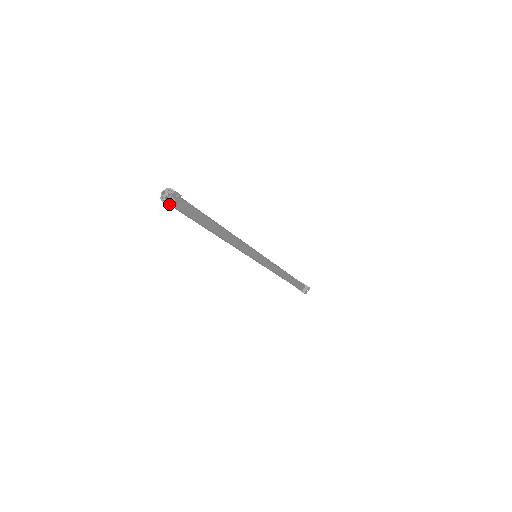
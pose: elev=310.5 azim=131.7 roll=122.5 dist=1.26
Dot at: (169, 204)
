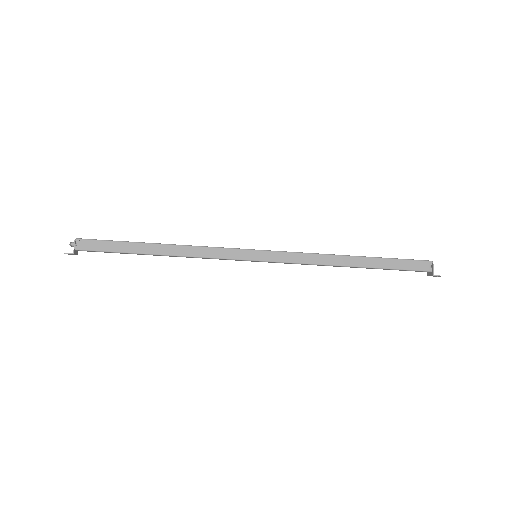
Dot at: (71, 254)
